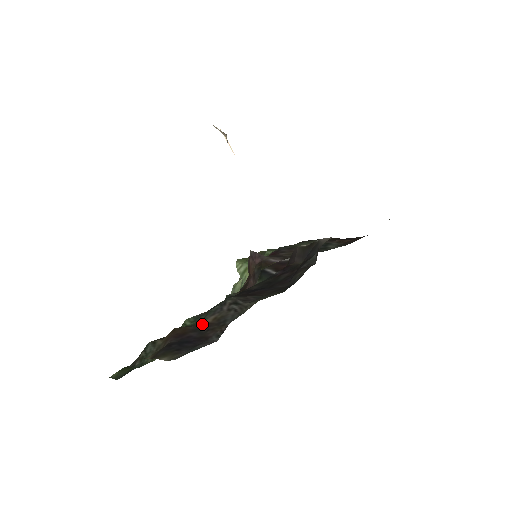
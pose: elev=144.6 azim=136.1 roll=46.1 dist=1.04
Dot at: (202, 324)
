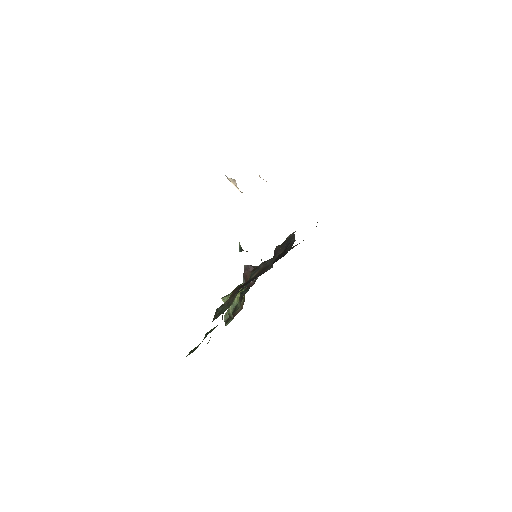
Dot at: (252, 277)
